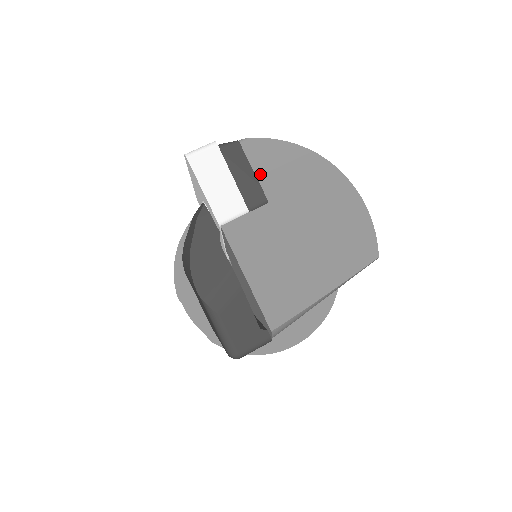
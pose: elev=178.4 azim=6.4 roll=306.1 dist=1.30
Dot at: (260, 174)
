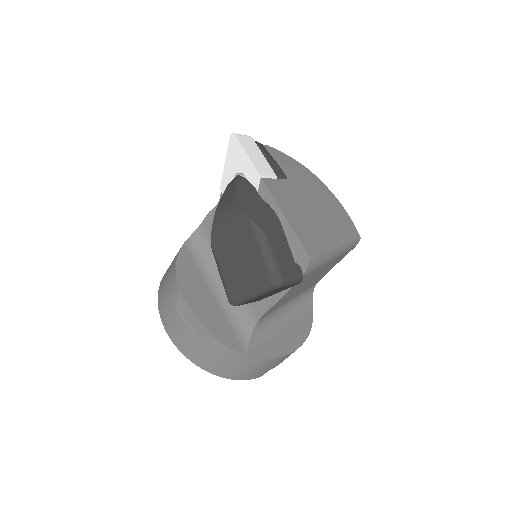
Dot at: (279, 163)
